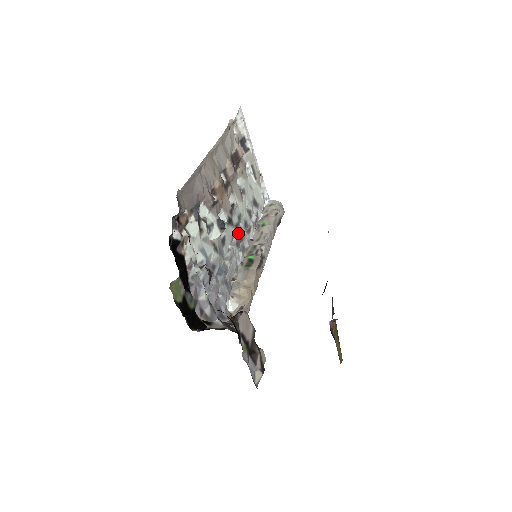
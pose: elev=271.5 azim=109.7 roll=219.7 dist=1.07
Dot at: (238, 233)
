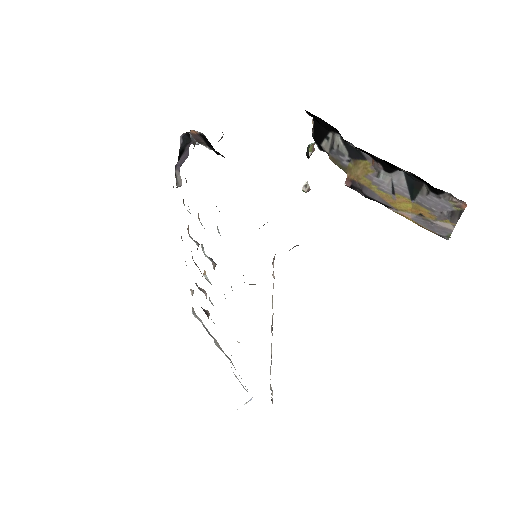
Dot at: occluded
